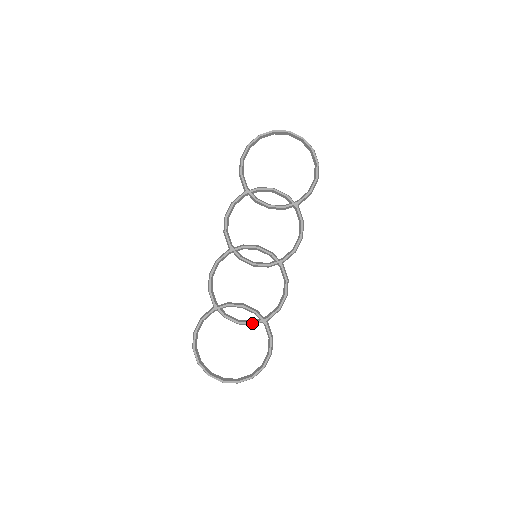
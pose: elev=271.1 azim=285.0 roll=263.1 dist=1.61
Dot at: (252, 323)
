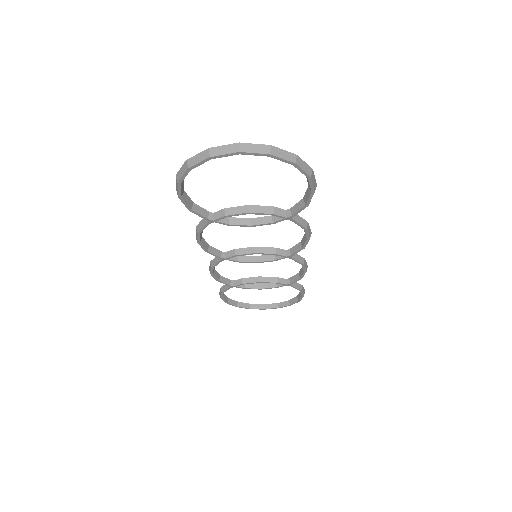
Dot at: occluded
